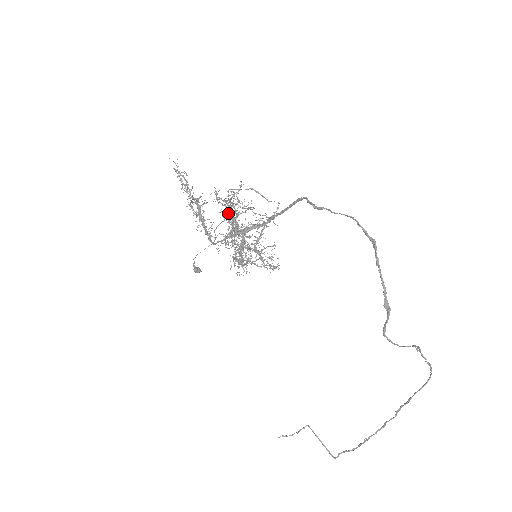
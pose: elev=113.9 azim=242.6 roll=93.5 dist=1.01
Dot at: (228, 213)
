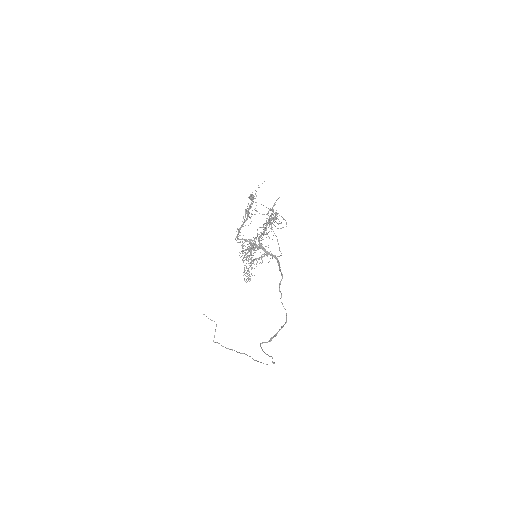
Dot at: (267, 222)
